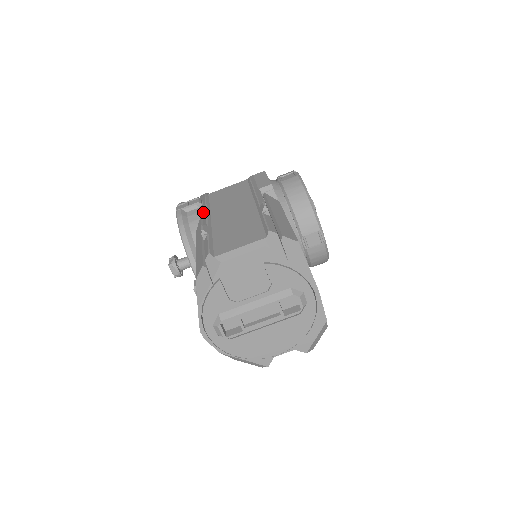
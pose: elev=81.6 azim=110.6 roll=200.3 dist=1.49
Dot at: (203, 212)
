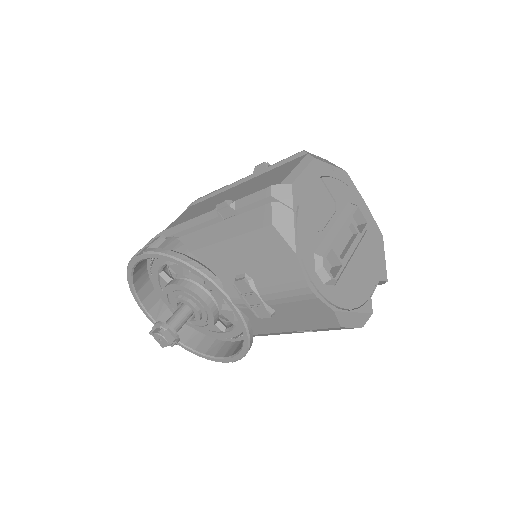
Dot at: (183, 228)
